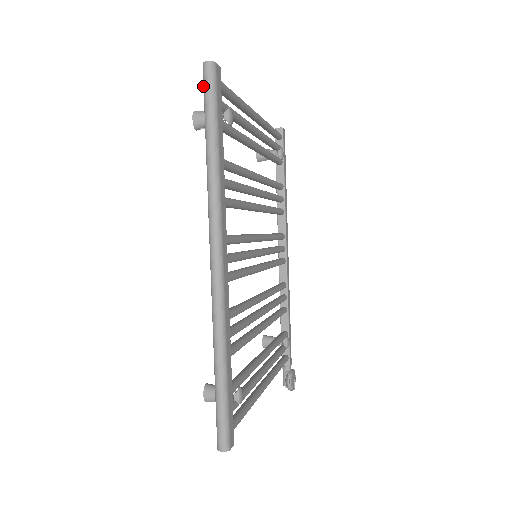
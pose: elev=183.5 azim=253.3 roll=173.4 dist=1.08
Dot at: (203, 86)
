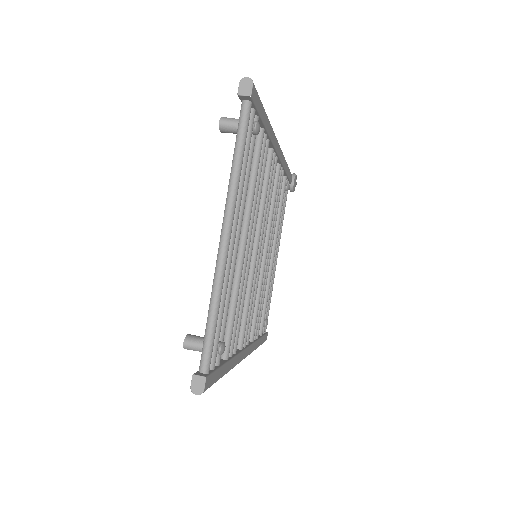
Dot at: occluded
